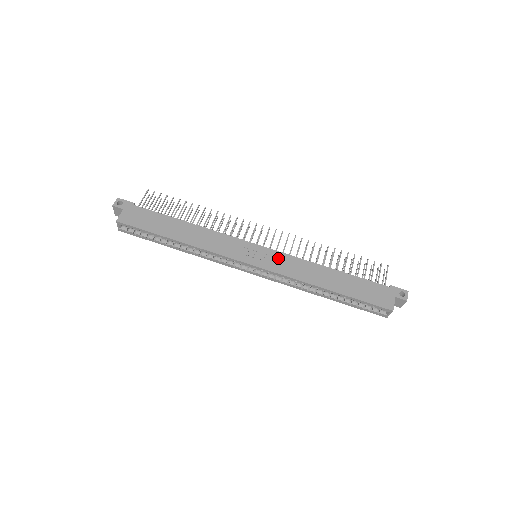
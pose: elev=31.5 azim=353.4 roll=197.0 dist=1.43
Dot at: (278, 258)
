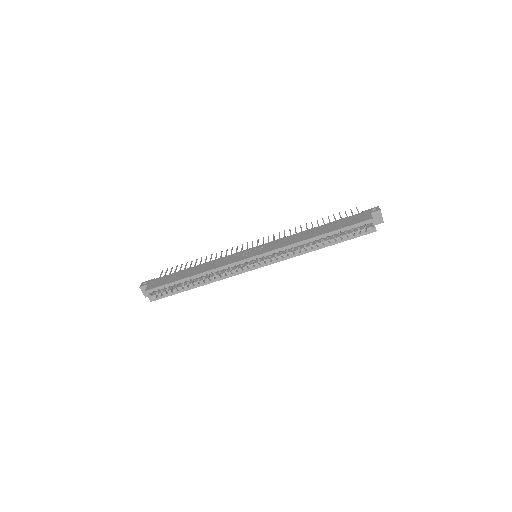
Dot at: (271, 244)
